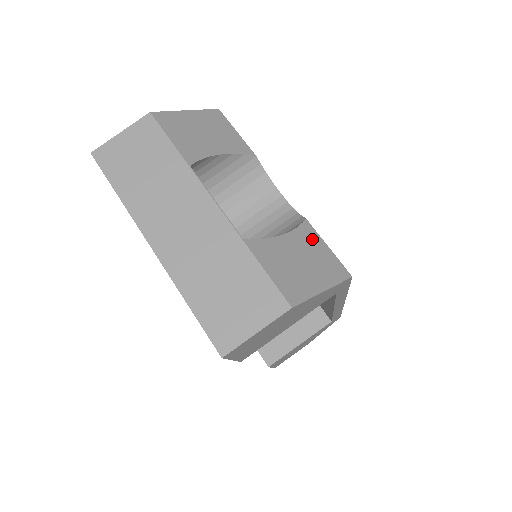
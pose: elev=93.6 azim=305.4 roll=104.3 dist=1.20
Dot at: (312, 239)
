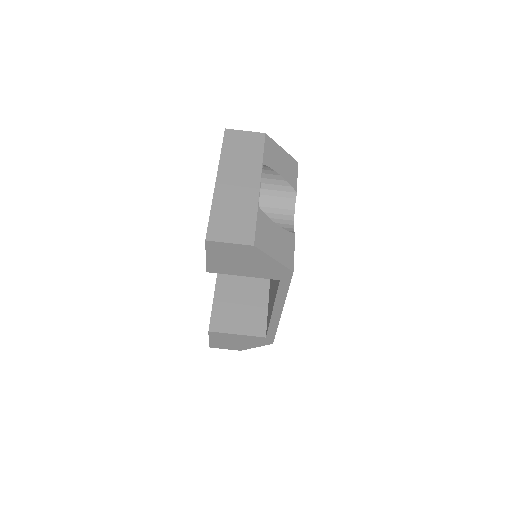
Dot at: (290, 241)
